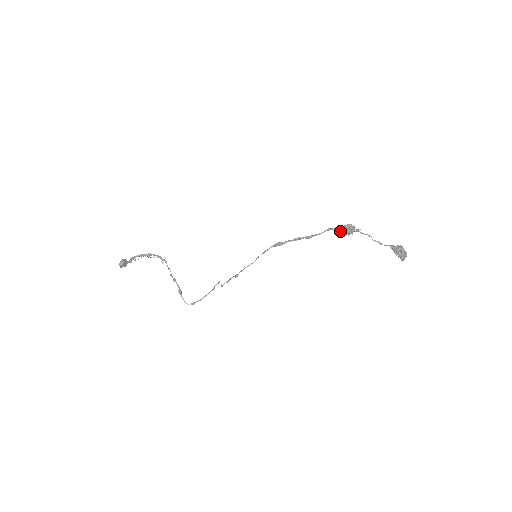
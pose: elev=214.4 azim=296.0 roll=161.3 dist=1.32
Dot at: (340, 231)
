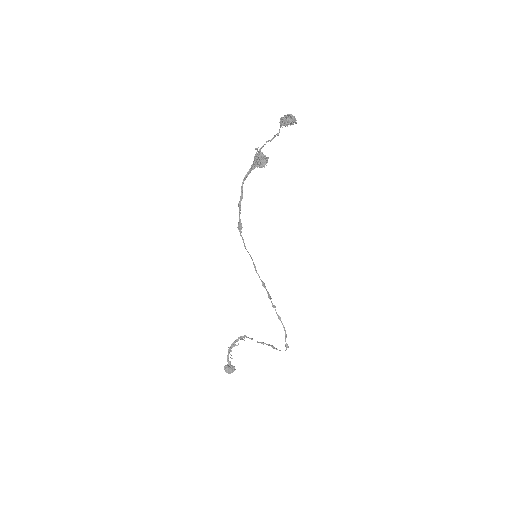
Dot at: occluded
